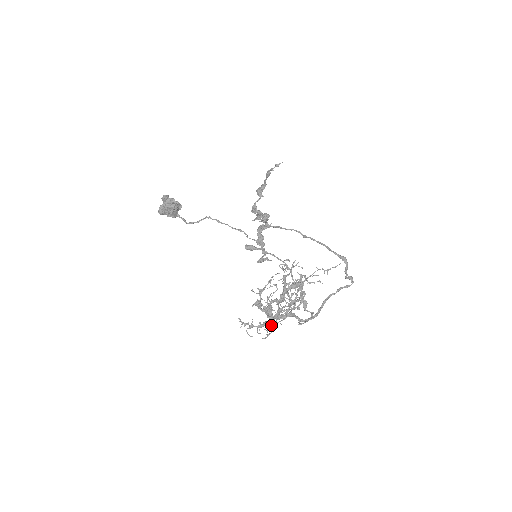
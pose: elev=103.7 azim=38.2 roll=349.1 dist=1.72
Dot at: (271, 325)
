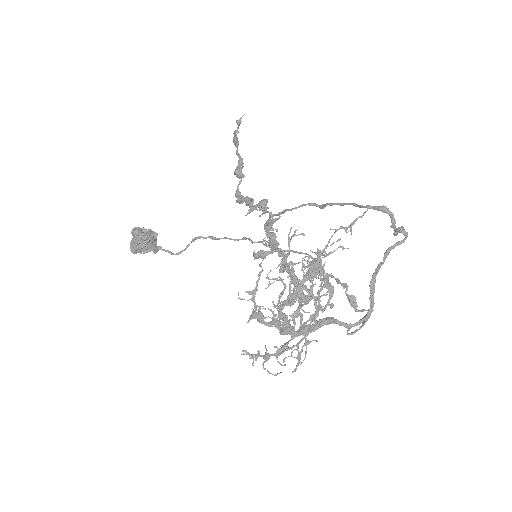
Dot at: (295, 345)
